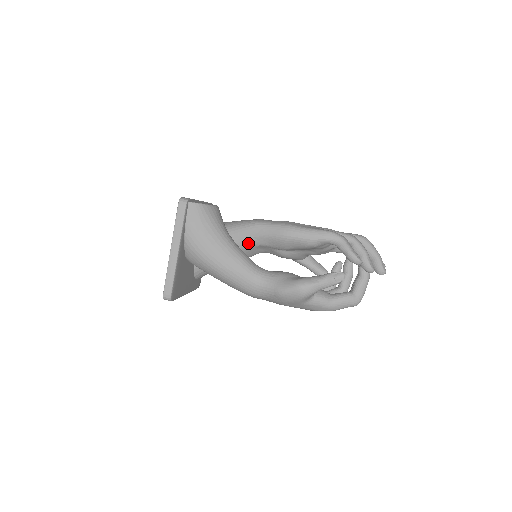
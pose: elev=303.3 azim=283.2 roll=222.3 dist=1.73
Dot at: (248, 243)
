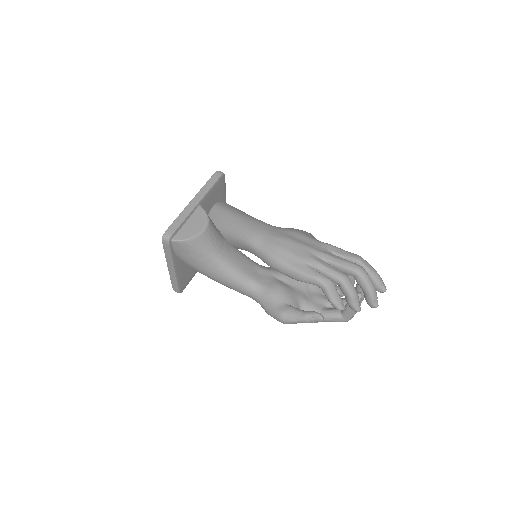
Dot at: (245, 250)
